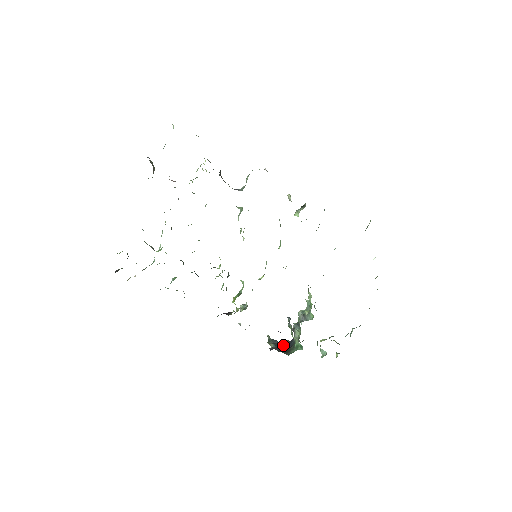
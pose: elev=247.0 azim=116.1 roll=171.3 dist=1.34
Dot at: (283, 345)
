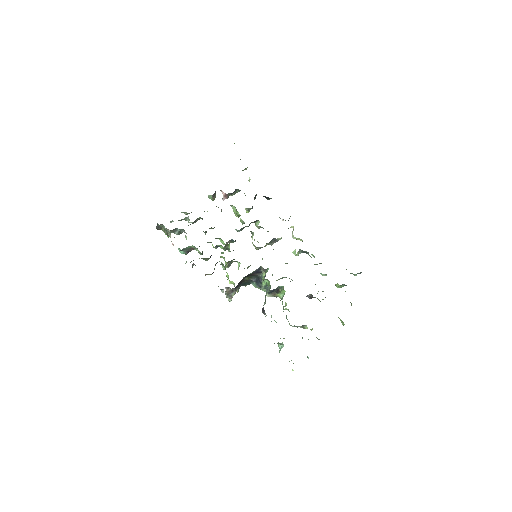
Dot at: occluded
